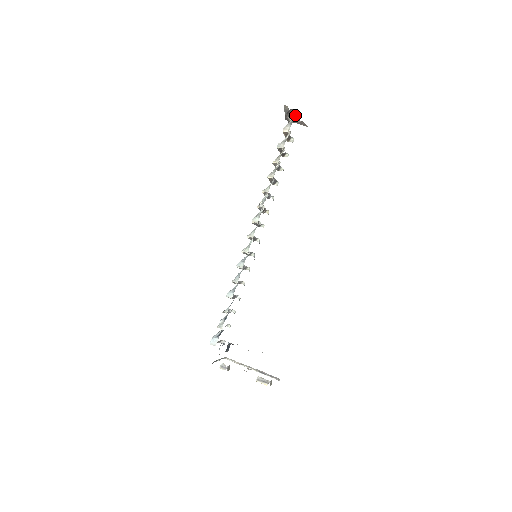
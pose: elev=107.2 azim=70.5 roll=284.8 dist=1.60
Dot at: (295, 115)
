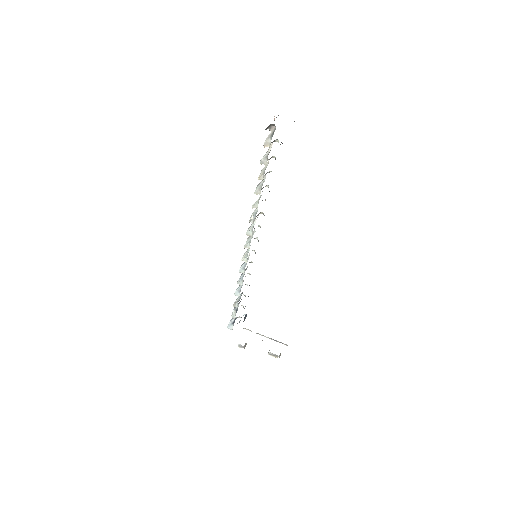
Dot at: occluded
